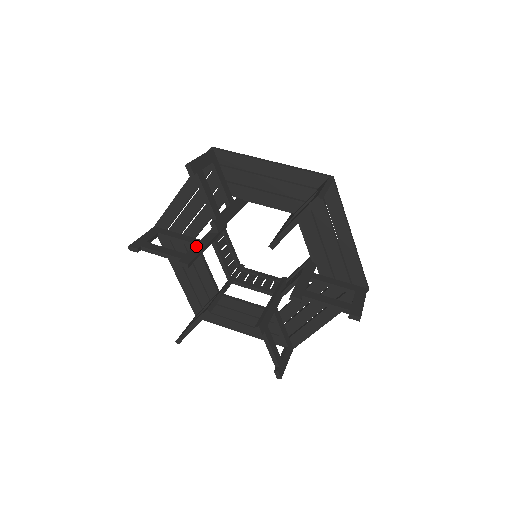
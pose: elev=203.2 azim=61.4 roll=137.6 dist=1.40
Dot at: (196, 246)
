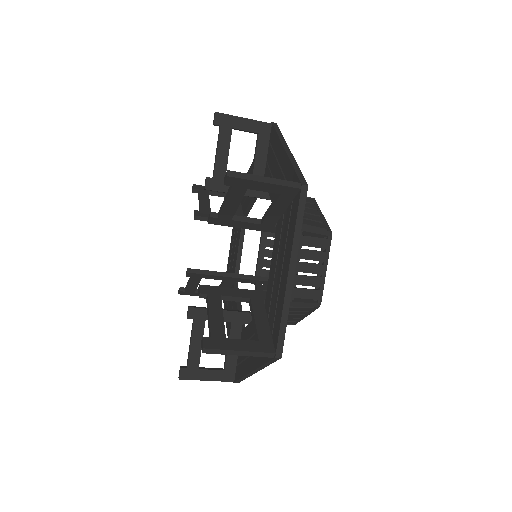
Dot at: occluded
